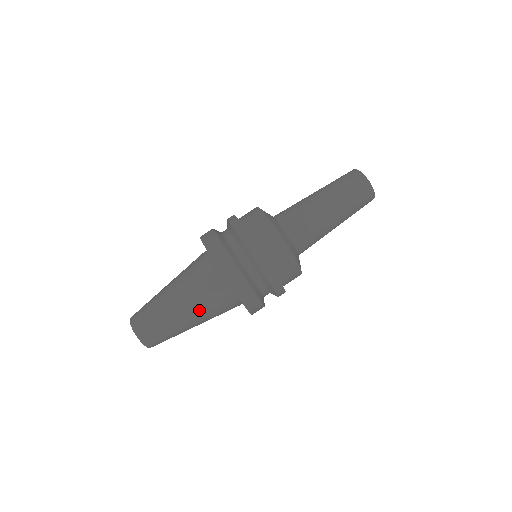
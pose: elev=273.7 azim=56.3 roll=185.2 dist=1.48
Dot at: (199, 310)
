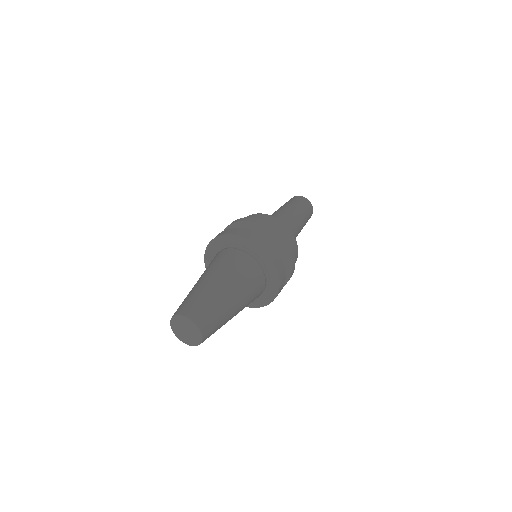
Dot at: (235, 279)
